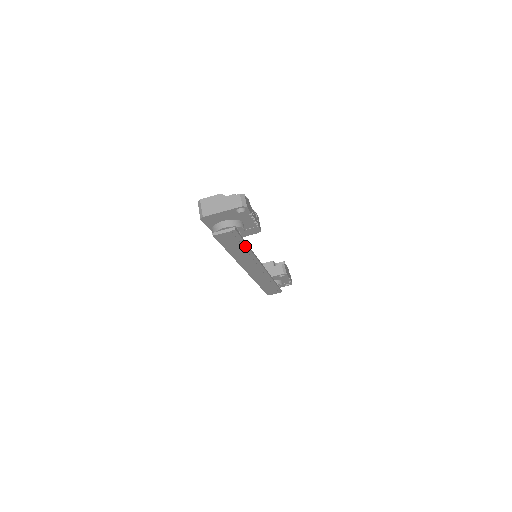
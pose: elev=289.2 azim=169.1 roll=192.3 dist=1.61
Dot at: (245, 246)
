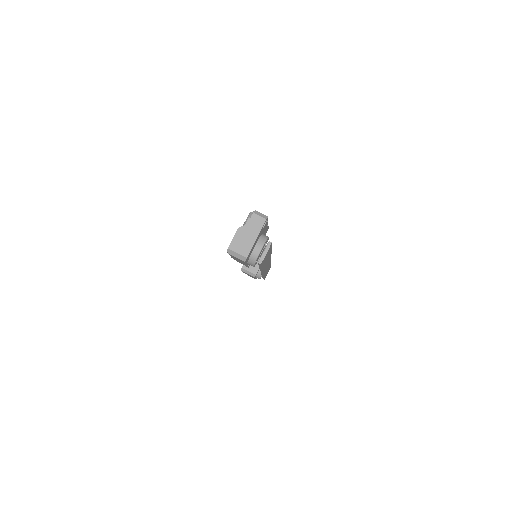
Dot at: (270, 251)
